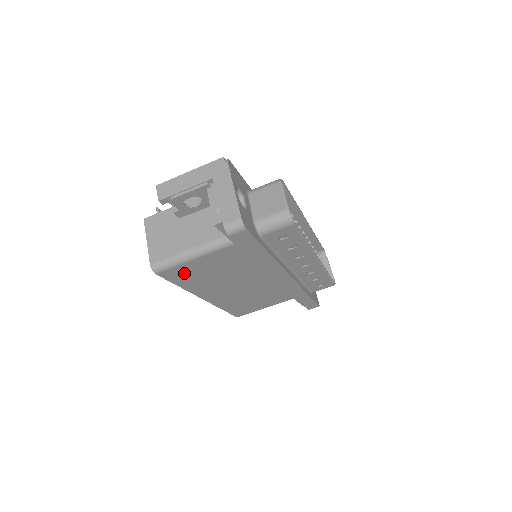
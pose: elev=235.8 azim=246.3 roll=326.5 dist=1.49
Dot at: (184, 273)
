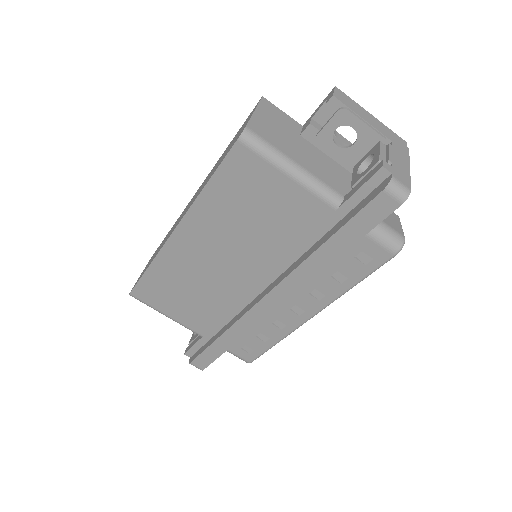
Dot at: (246, 177)
